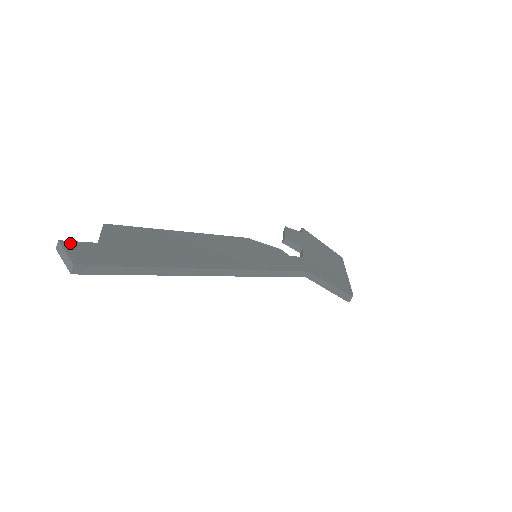
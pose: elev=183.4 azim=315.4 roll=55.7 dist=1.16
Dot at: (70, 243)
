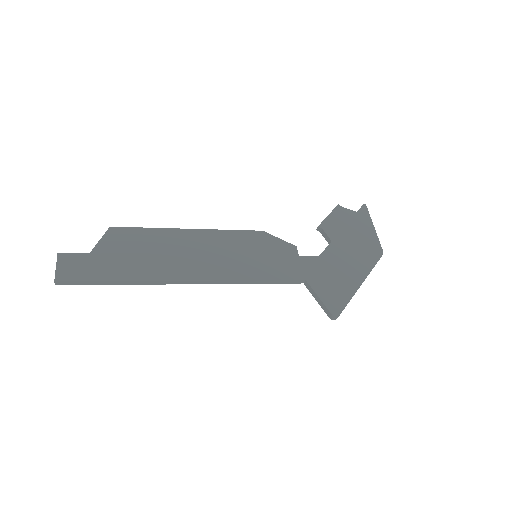
Dot at: (65, 255)
